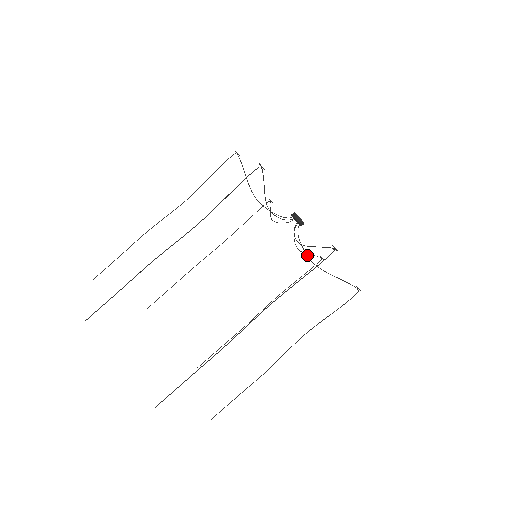
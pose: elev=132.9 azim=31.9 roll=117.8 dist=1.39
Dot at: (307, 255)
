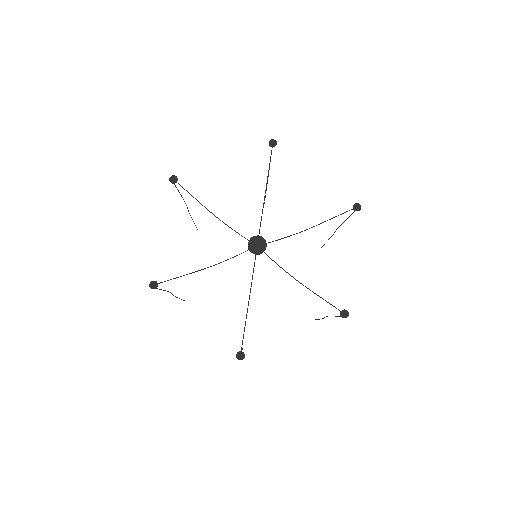
Dot at: occluded
